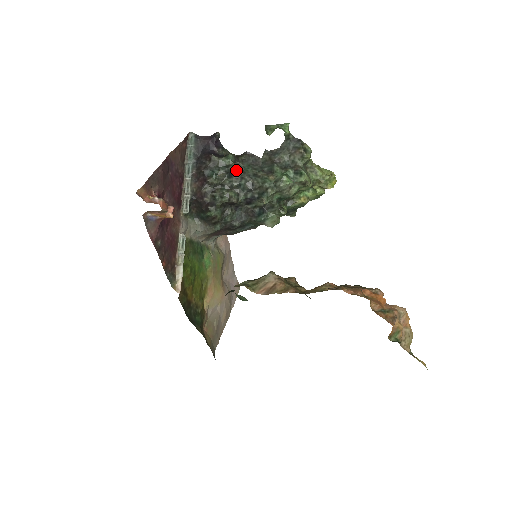
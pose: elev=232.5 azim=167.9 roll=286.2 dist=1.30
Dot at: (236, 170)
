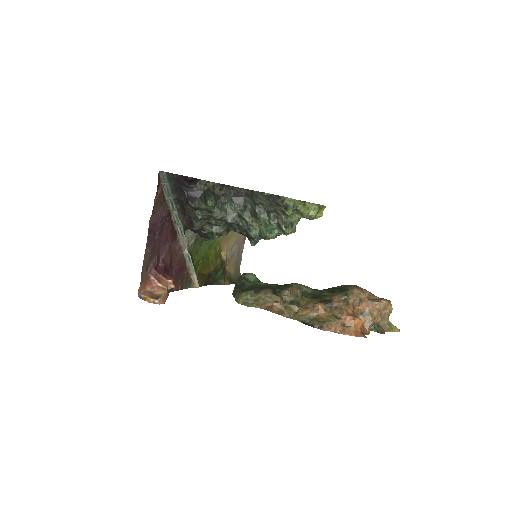
Dot at: (219, 217)
